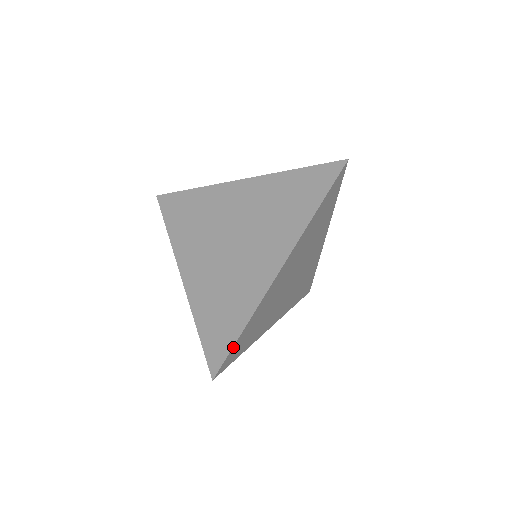
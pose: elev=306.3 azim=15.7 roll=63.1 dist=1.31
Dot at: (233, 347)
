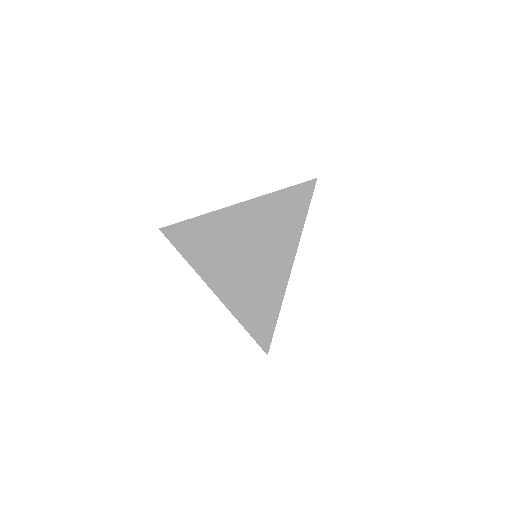
Dot at: (274, 329)
